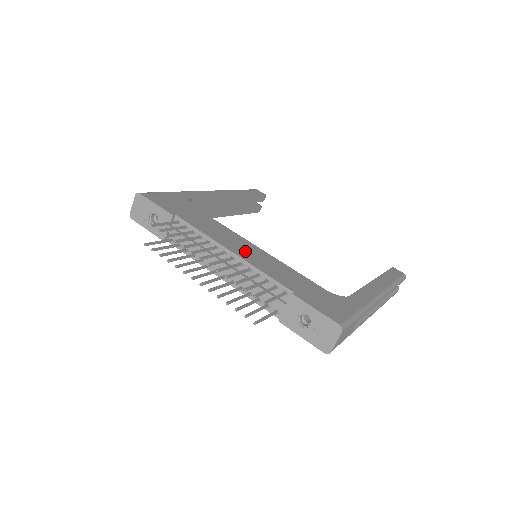
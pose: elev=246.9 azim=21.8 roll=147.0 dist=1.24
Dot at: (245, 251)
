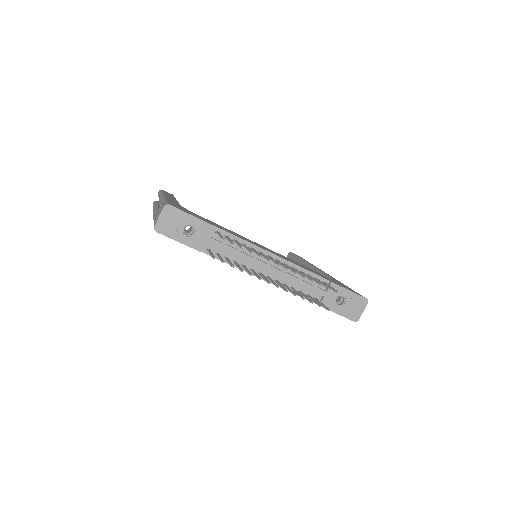
Dot at: (274, 253)
